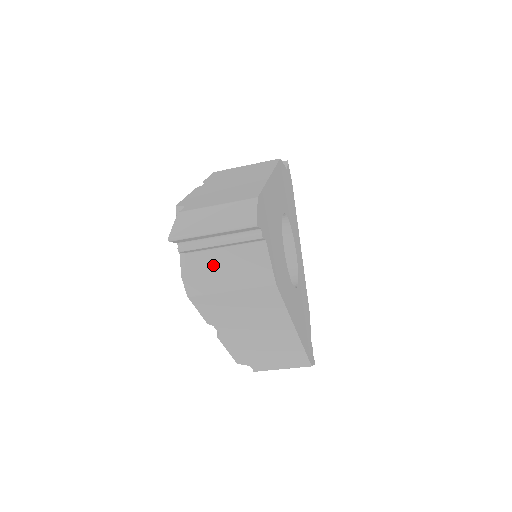
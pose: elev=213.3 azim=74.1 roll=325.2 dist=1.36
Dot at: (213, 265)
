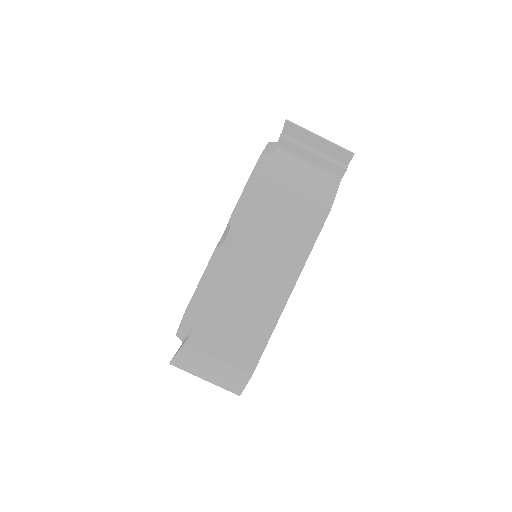
Dot at: (291, 167)
